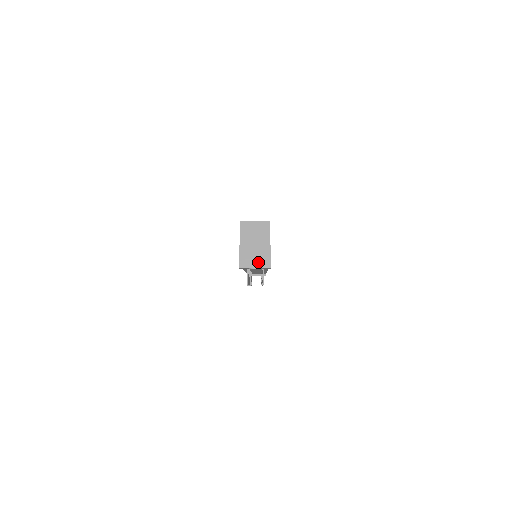
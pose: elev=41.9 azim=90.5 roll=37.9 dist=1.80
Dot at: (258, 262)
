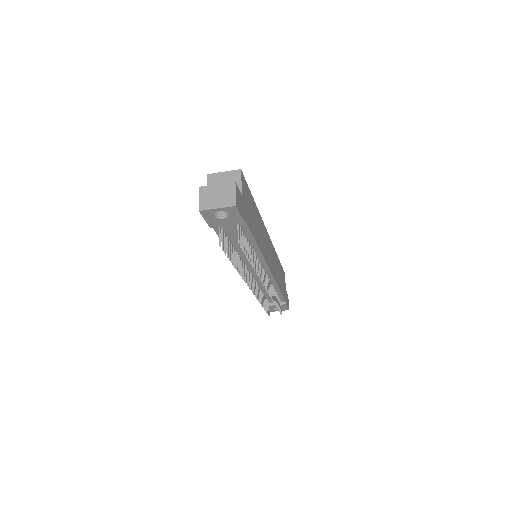
Dot at: (221, 202)
